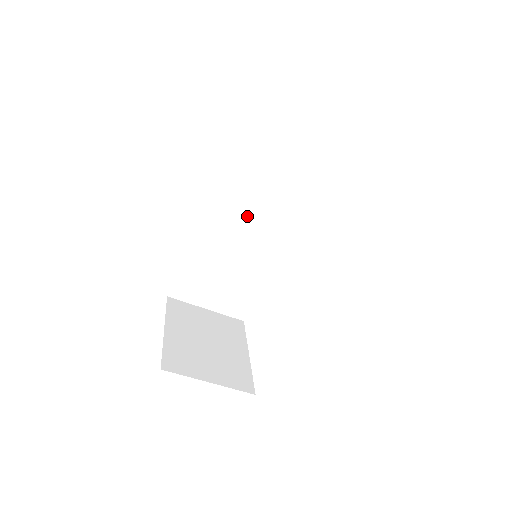
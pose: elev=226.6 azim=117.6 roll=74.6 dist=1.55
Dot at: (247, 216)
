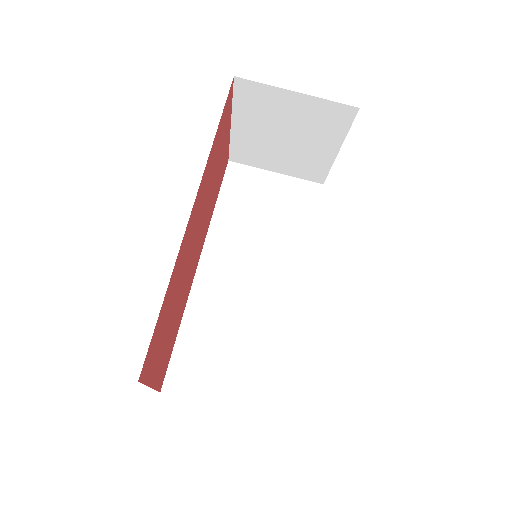
Dot at: (244, 263)
